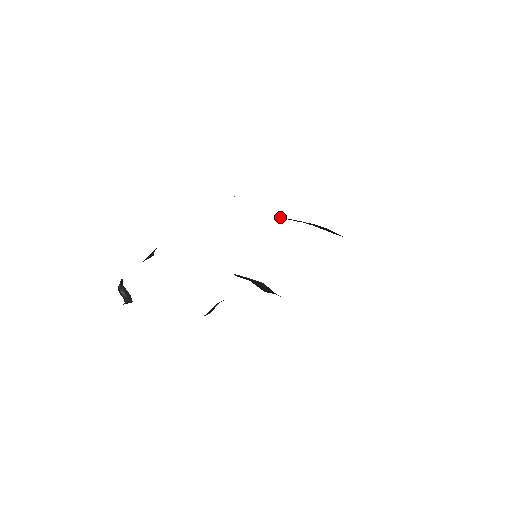
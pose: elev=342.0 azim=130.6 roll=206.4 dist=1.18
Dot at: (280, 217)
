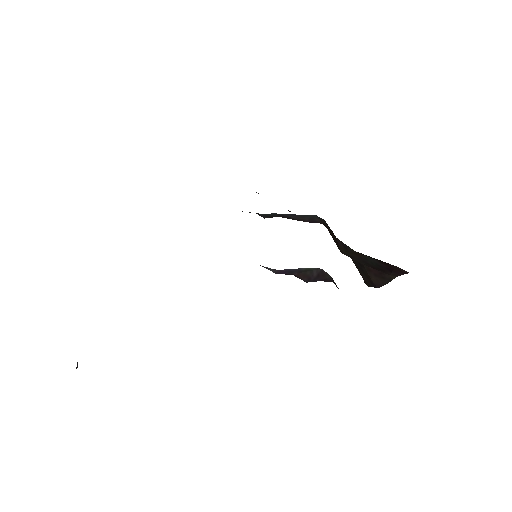
Dot at: occluded
